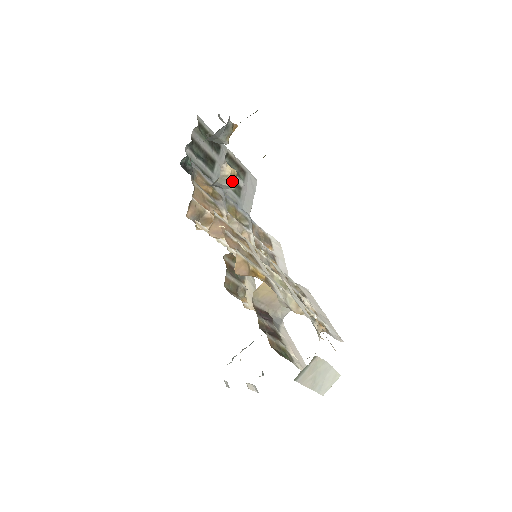
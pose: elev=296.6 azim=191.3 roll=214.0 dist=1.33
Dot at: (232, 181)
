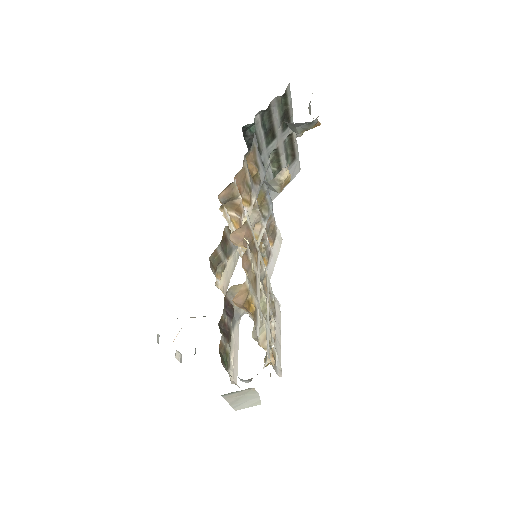
Dot at: (282, 187)
